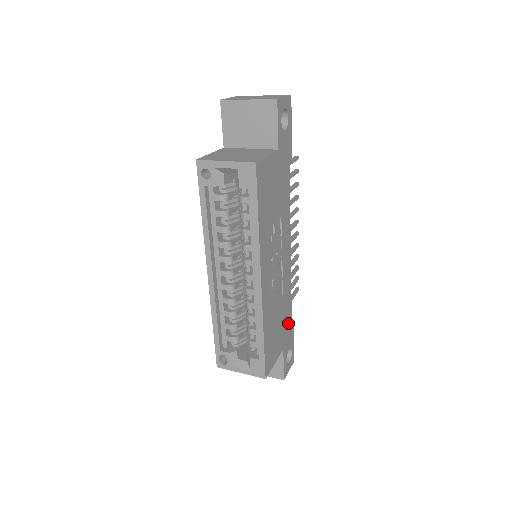
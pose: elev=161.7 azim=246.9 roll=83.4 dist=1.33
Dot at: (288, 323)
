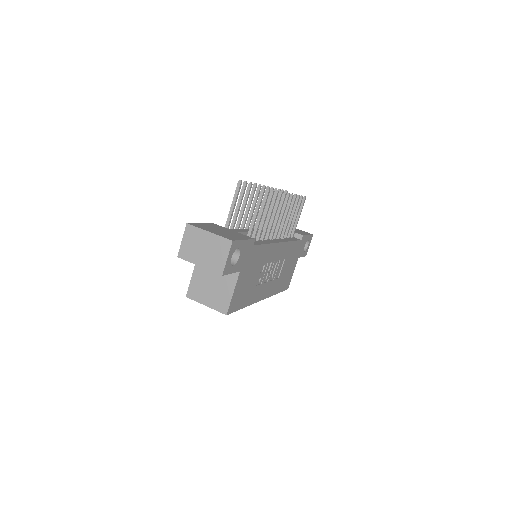
Dot at: (297, 247)
